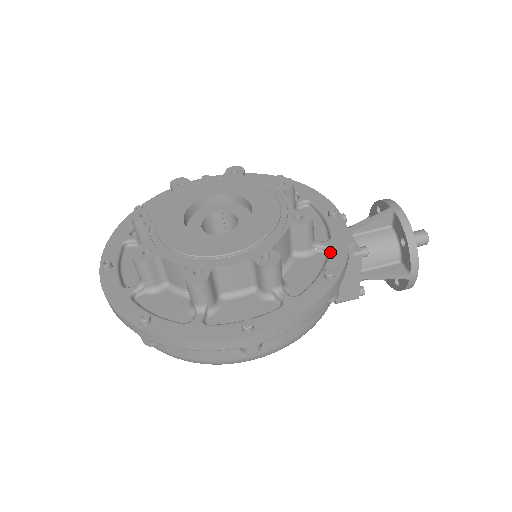
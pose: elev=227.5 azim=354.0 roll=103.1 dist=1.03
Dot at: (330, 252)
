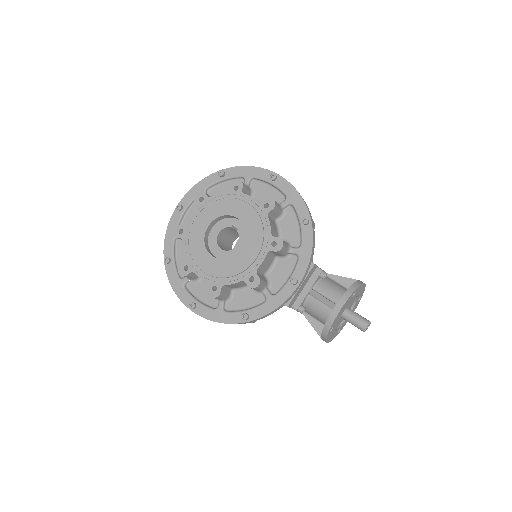
Dot at: (263, 304)
